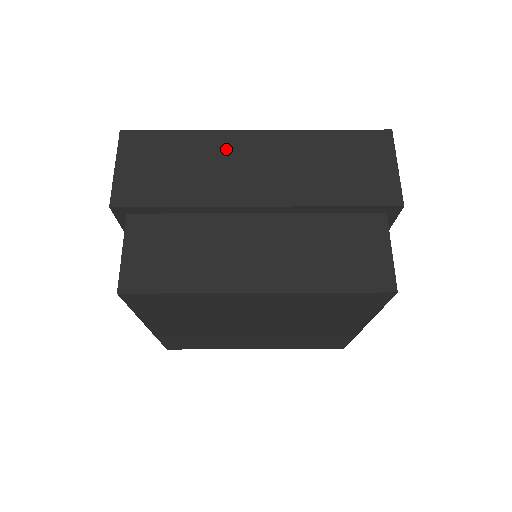
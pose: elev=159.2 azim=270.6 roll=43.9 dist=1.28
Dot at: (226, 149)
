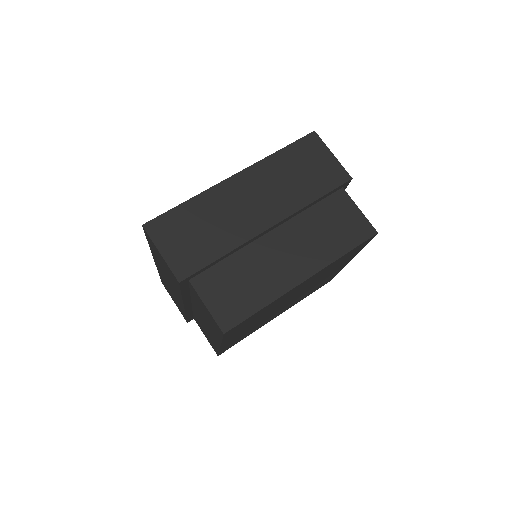
Dot at: (224, 199)
